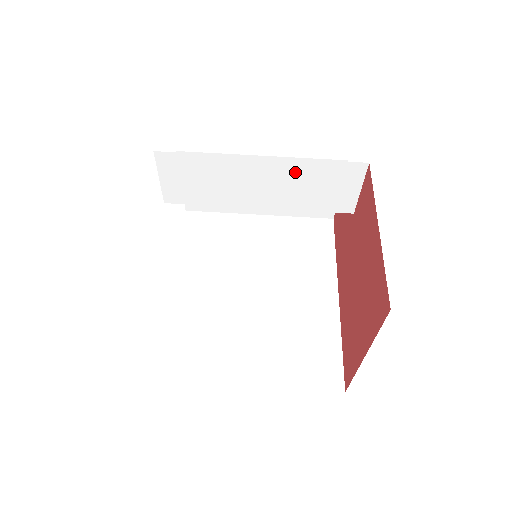
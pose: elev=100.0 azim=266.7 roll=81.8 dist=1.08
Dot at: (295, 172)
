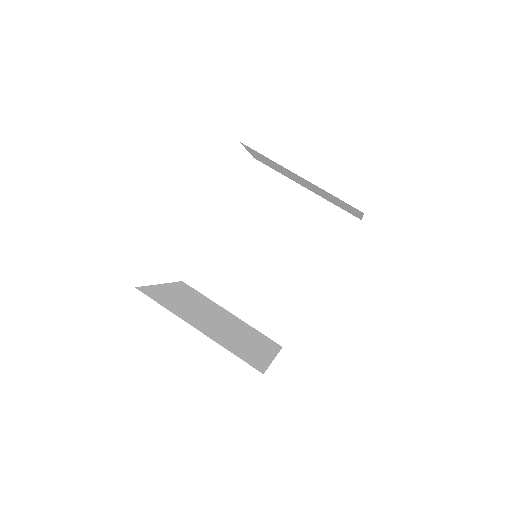
Dot at: occluded
